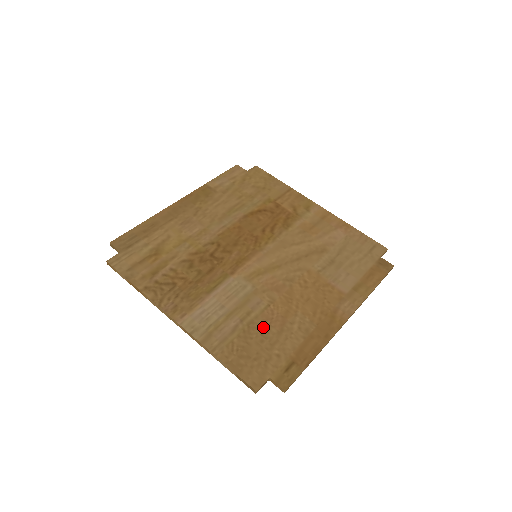
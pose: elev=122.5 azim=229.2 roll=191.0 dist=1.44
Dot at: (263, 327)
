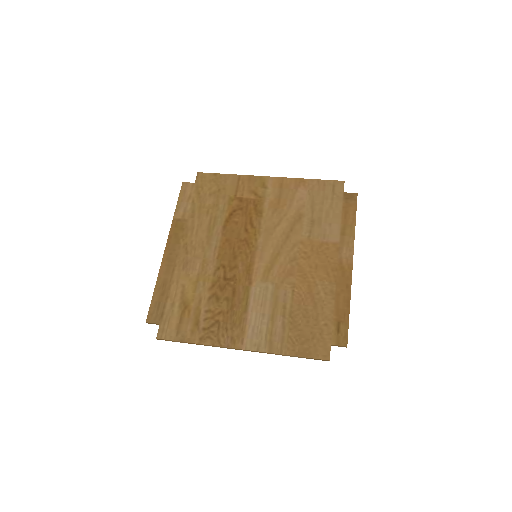
Dot at: (301, 311)
